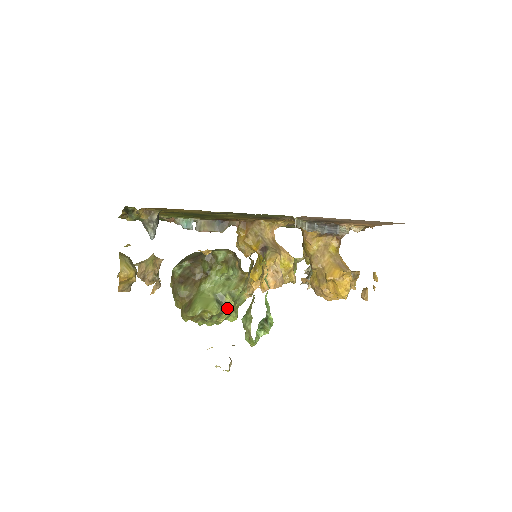
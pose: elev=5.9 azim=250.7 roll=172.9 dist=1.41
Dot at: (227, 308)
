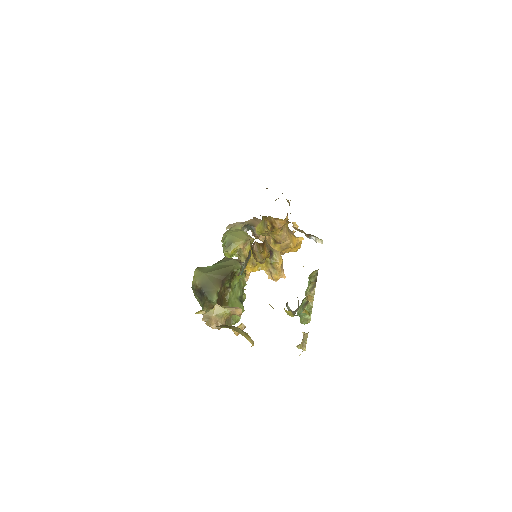
Dot at: occluded
